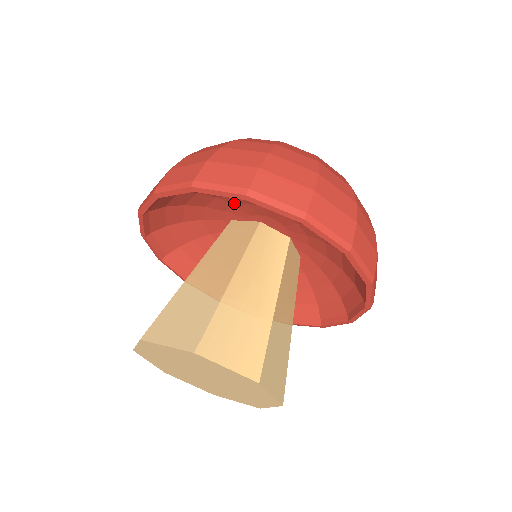
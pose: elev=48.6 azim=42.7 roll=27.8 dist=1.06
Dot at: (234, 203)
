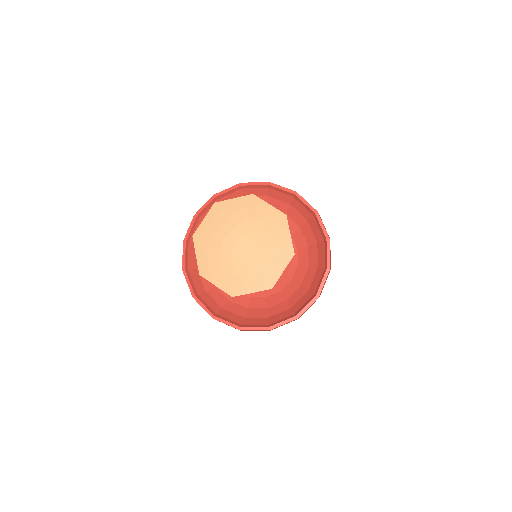
Dot at: occluded
